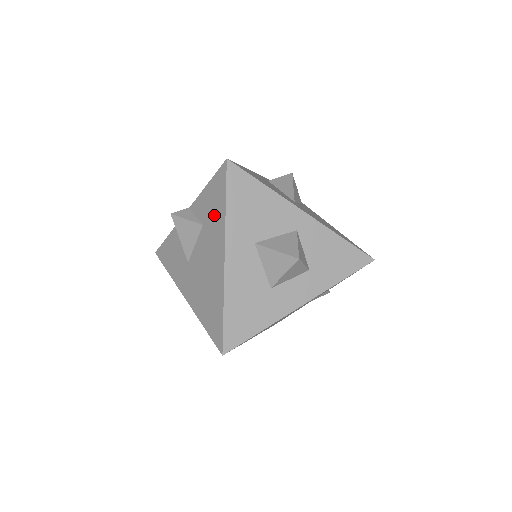
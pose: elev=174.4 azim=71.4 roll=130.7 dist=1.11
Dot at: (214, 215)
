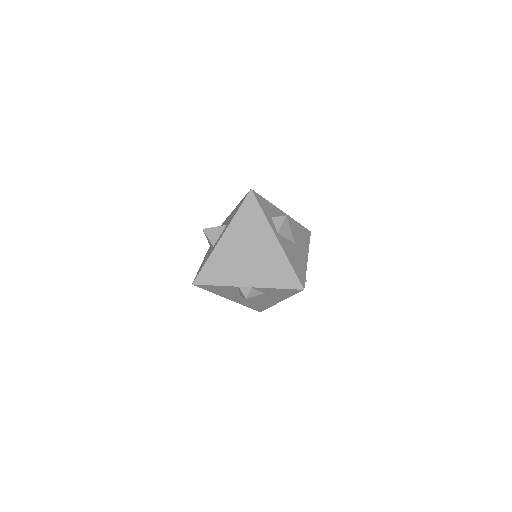
Dot at: (279, 295)
